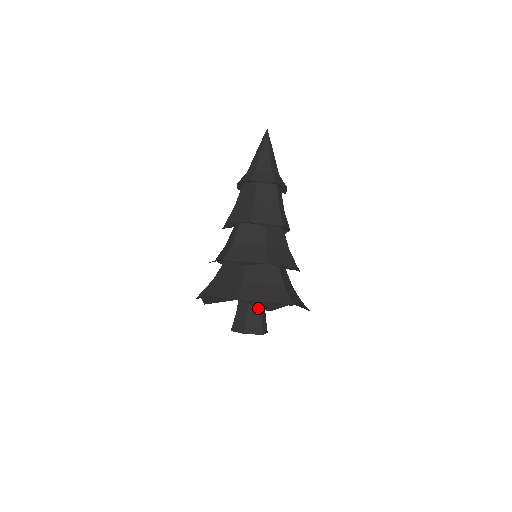
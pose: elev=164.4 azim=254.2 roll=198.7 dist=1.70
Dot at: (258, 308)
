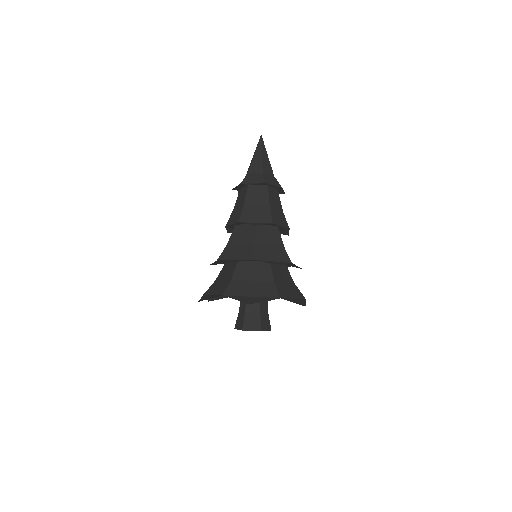
Dot at: (256, 305)
